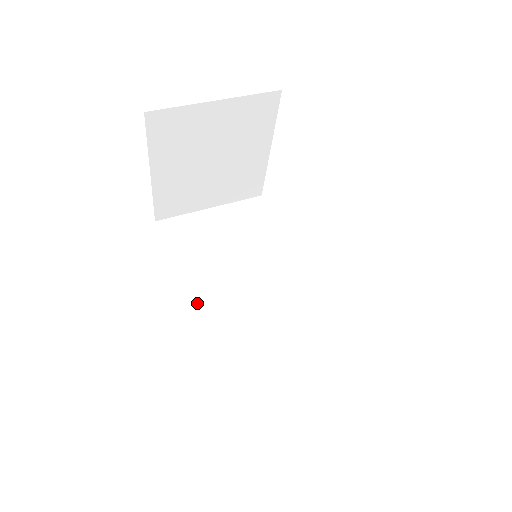
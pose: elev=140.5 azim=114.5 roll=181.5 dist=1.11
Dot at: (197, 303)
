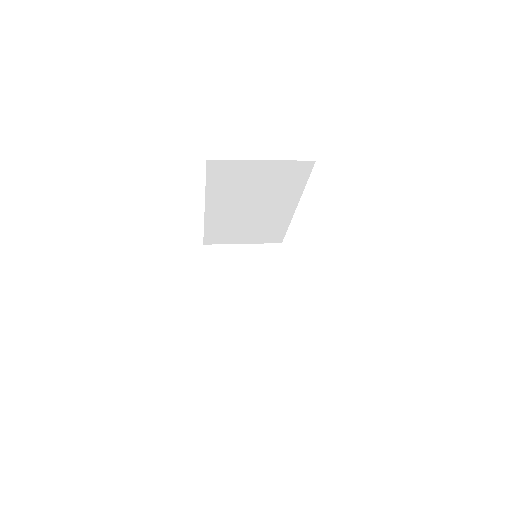
Dot at: occluded
